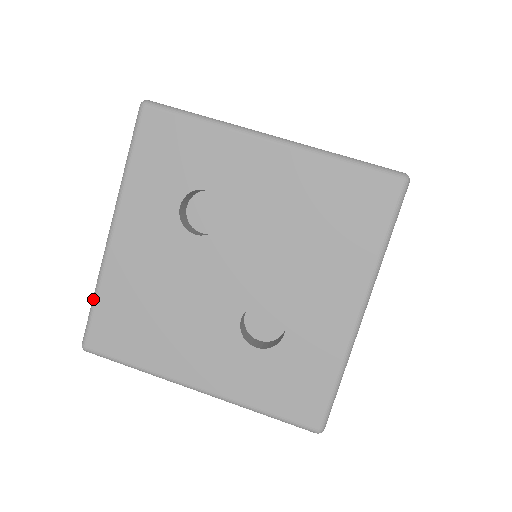
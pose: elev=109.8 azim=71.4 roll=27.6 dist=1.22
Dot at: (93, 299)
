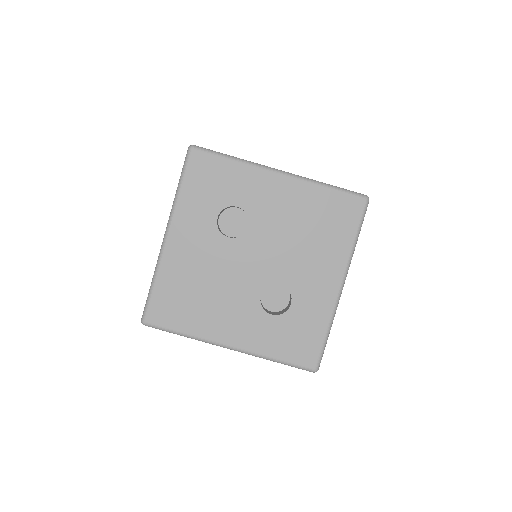
Dot at: (151, 286)
